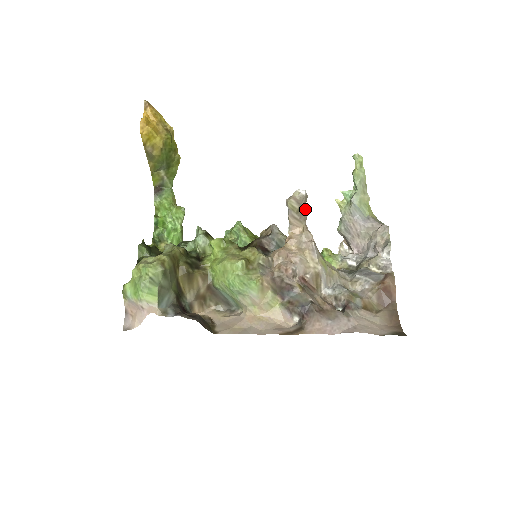
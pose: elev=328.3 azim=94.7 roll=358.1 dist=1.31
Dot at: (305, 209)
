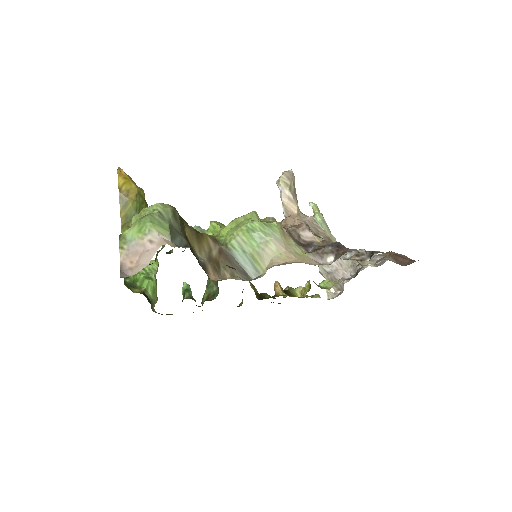
Dot at: (295, 190)
